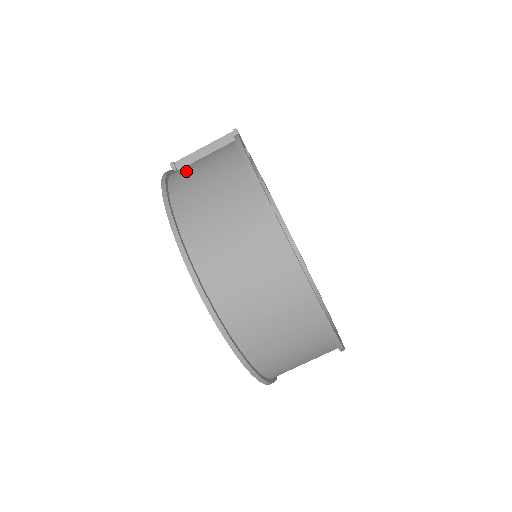
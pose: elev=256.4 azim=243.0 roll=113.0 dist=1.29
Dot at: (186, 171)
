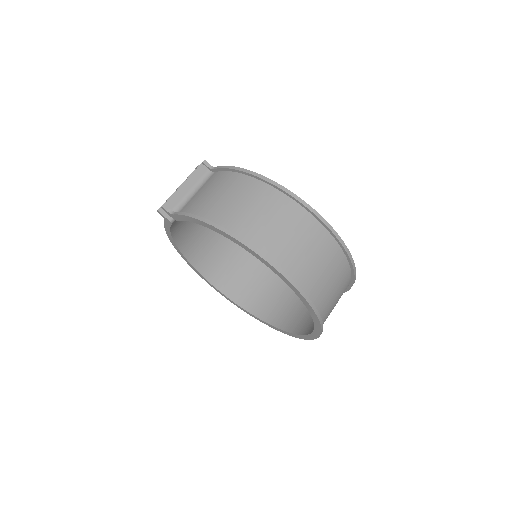
Dot at: (220, 209)
